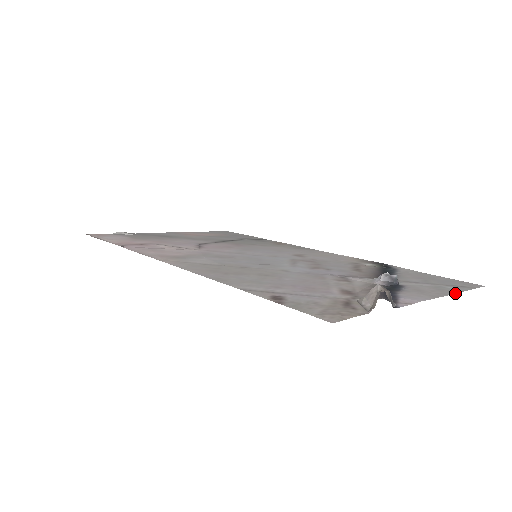
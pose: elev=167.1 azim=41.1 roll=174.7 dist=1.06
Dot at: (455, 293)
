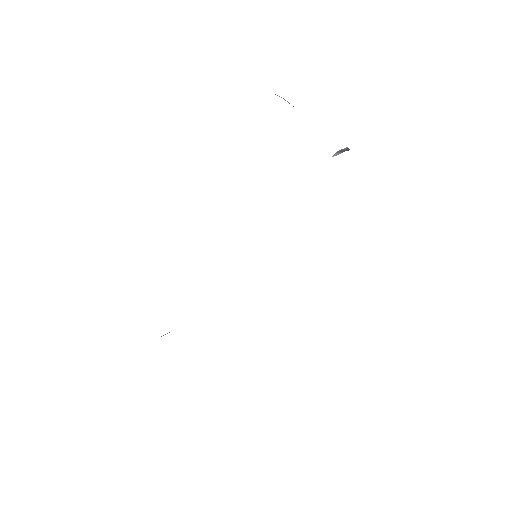
Dot at: occluded
